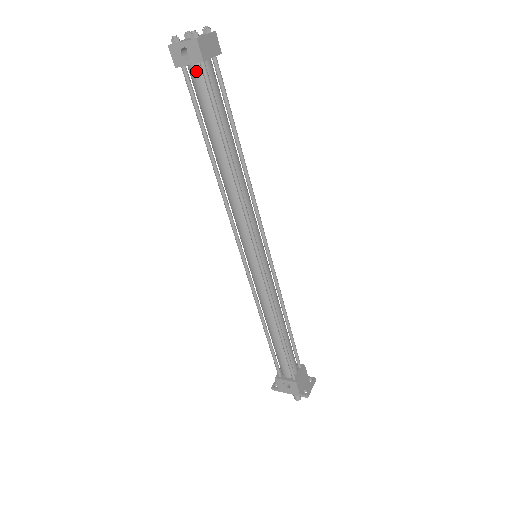
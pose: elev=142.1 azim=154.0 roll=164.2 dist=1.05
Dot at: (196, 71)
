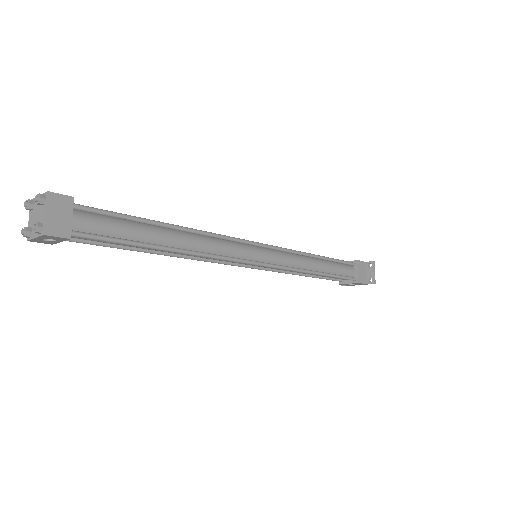
Dot at: (72, 236)
